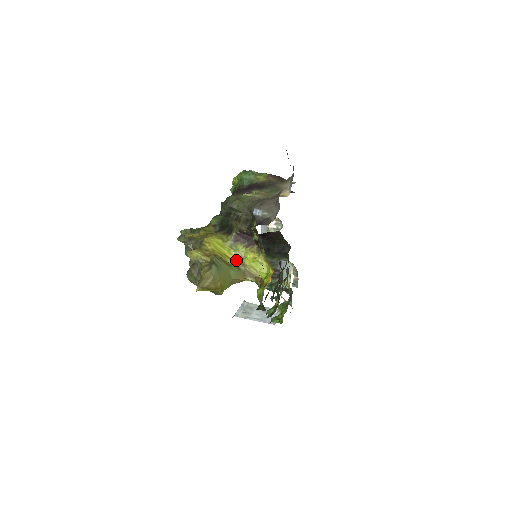
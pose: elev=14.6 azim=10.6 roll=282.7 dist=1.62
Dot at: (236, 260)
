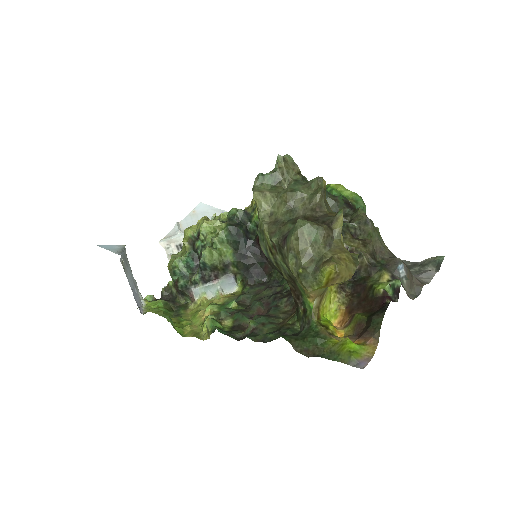
Dot at: occluded
